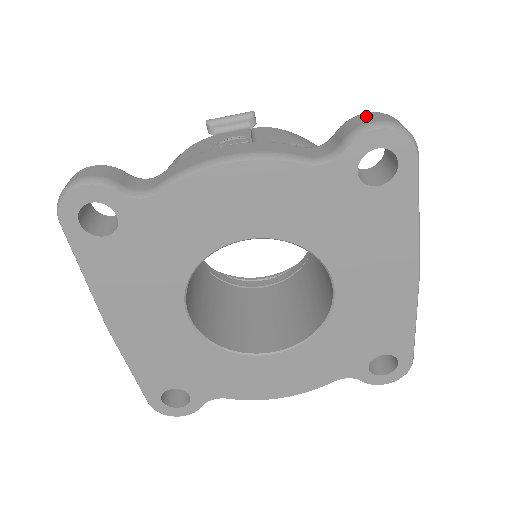
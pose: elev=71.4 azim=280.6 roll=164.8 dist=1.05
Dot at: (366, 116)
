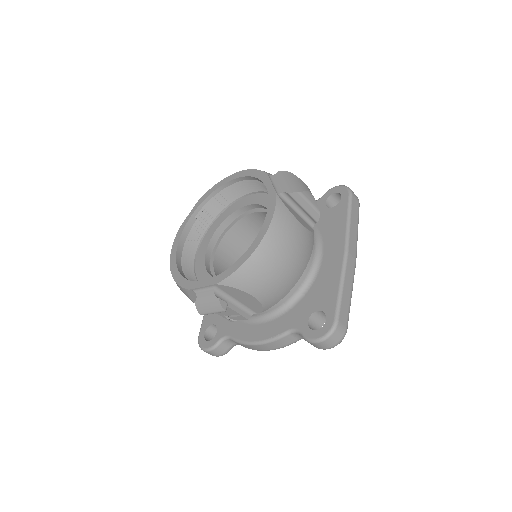
Dot at: (318, 346)
